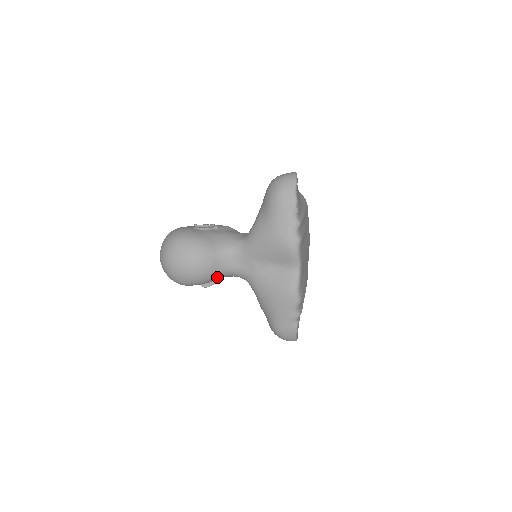
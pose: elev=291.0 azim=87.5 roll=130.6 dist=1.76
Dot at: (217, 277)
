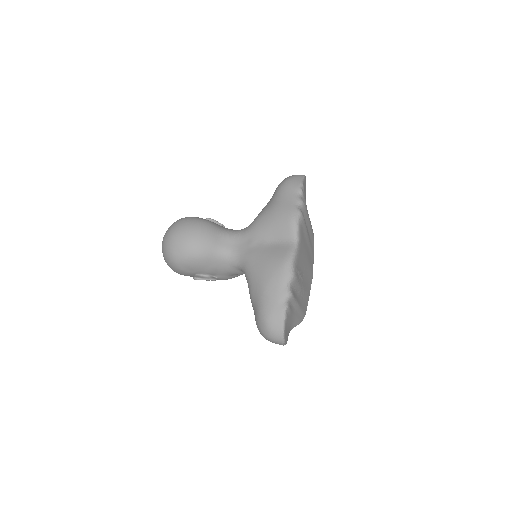
Dot at: (213, 259)
